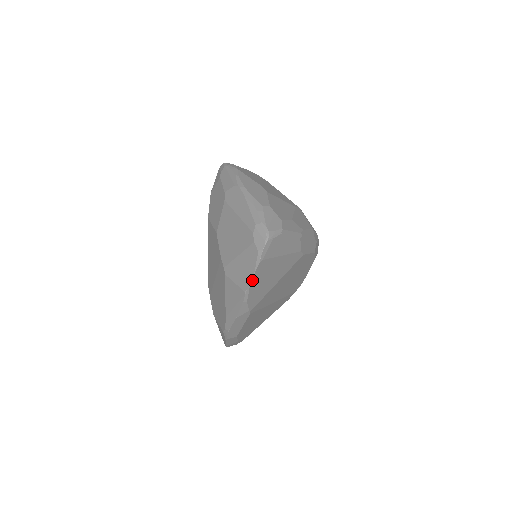
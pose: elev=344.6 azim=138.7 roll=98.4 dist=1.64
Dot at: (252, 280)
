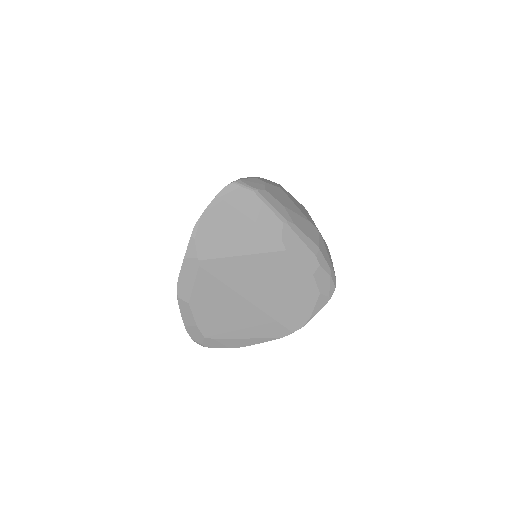
Dot at: (204, 214)
